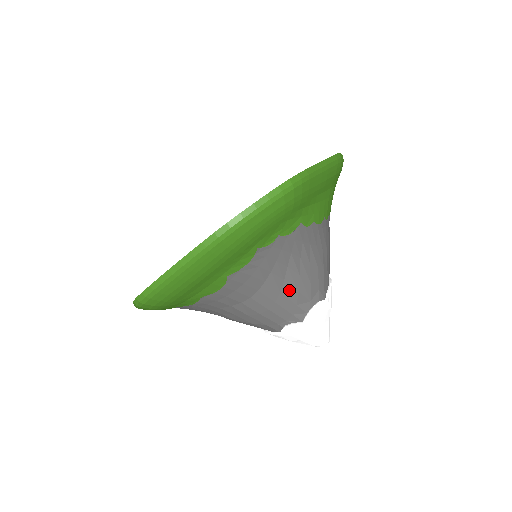
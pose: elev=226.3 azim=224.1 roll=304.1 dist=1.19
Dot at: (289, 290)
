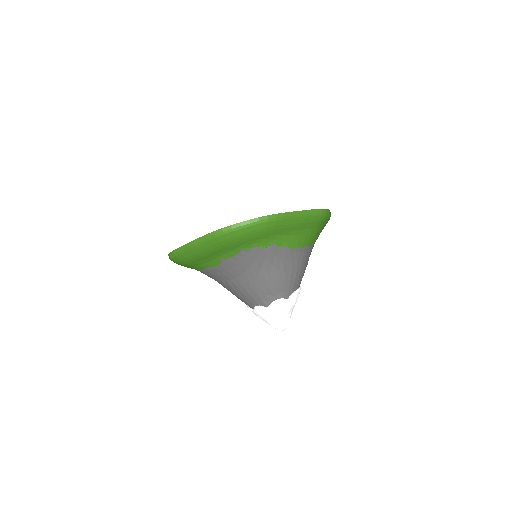
Dot at: (261, 283)
